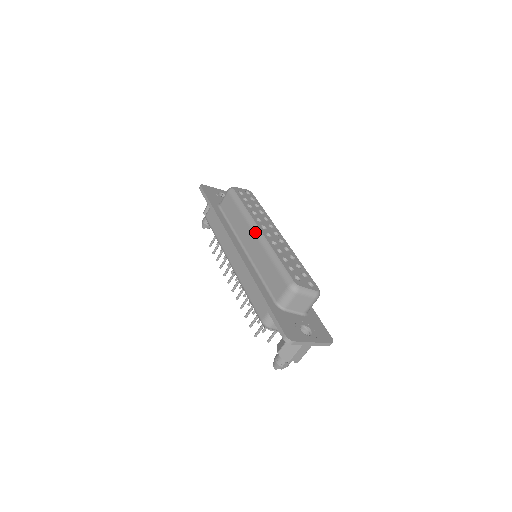
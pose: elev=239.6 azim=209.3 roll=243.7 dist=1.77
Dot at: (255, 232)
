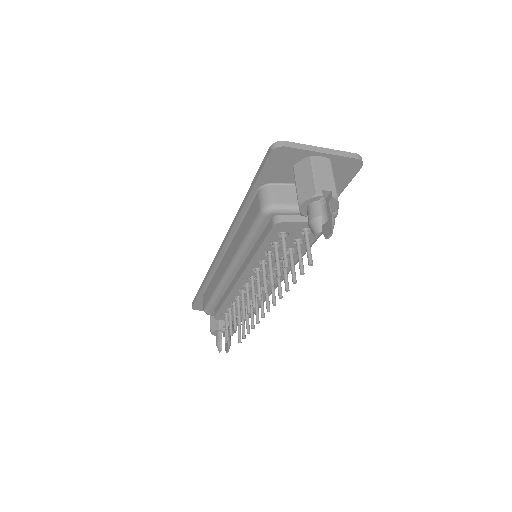
Dot at: occluded
